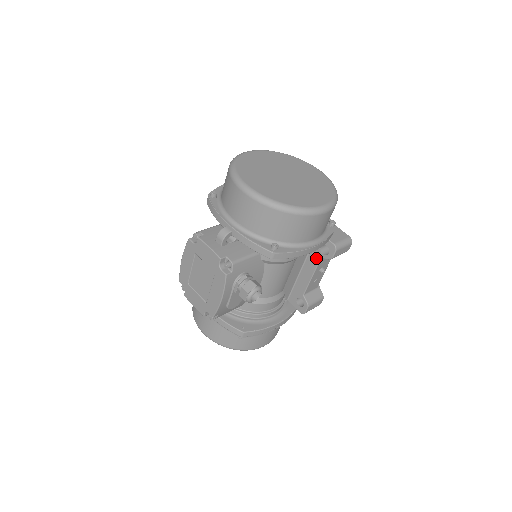
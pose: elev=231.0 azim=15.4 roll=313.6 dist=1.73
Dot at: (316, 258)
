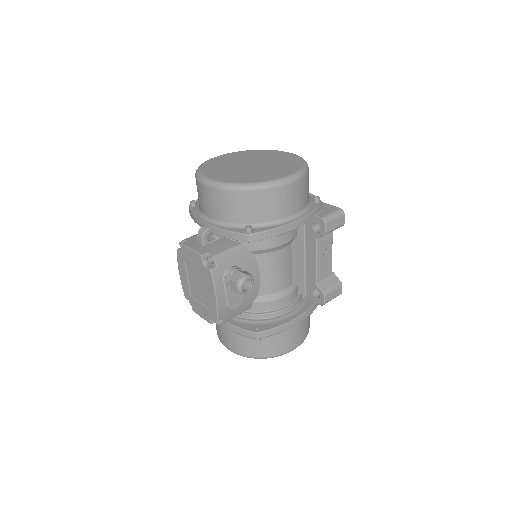
Dot at: (312, 240)
